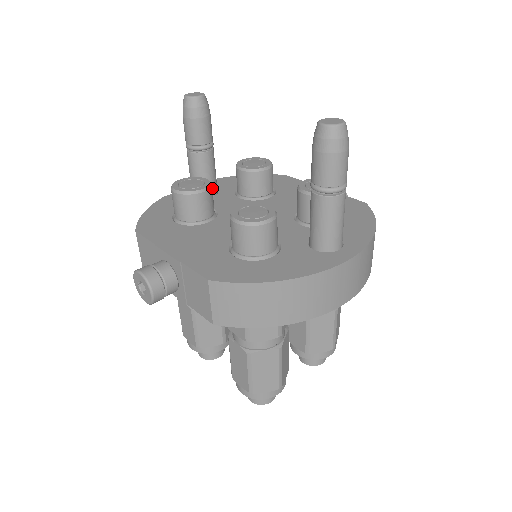
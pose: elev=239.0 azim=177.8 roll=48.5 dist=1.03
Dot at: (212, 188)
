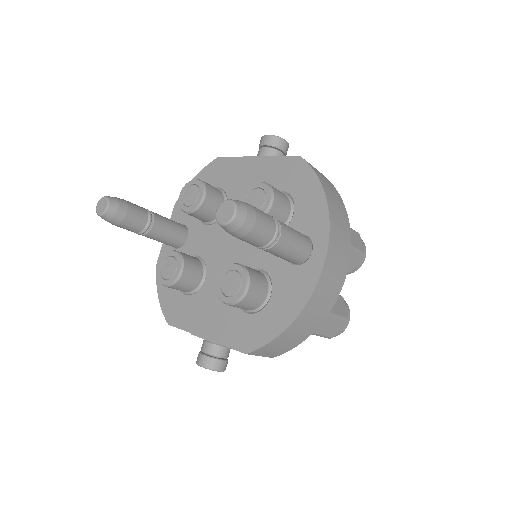
Dot at: (181, 234)
